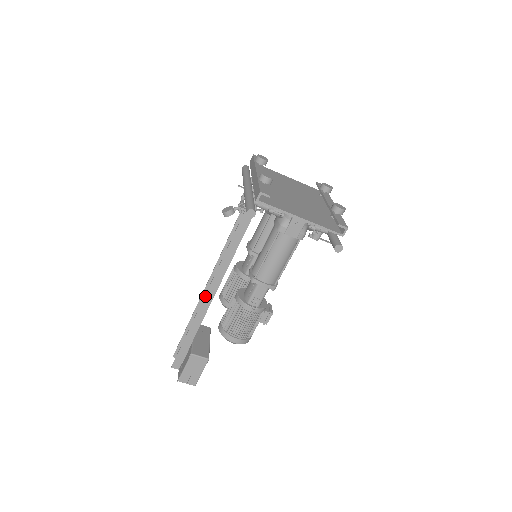
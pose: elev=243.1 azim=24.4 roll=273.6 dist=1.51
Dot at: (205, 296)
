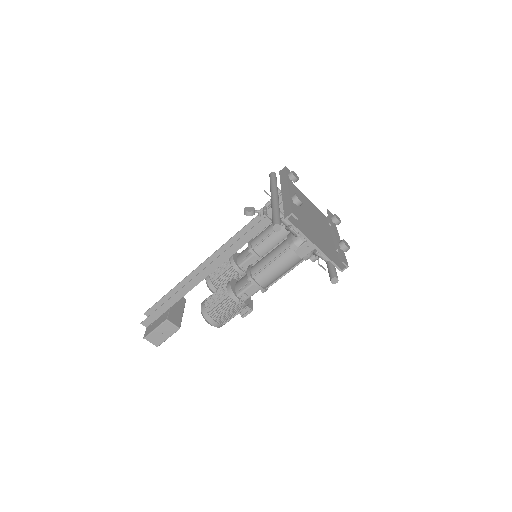
Dot at: (198, 274)
